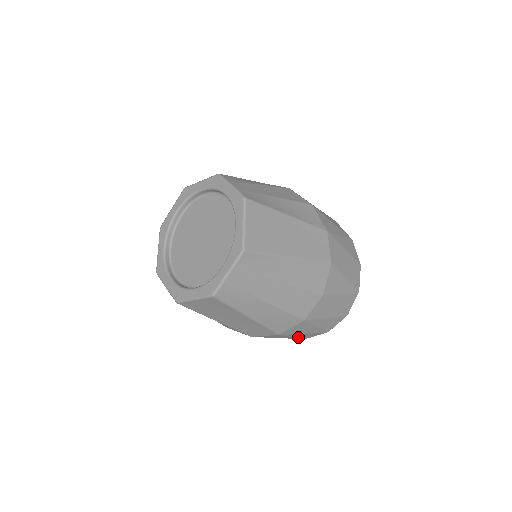
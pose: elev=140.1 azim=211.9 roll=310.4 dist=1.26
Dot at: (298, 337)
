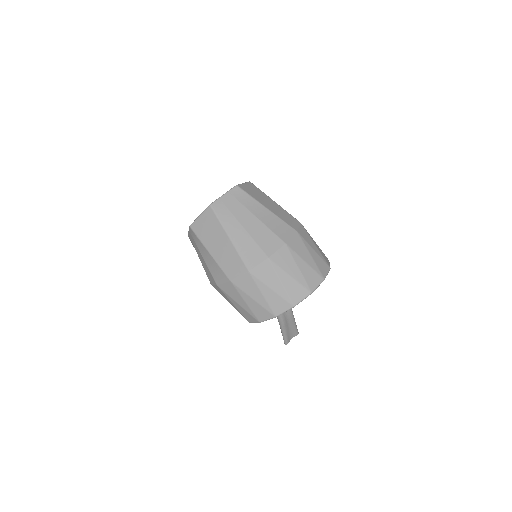
Dot at: (268, 301)
